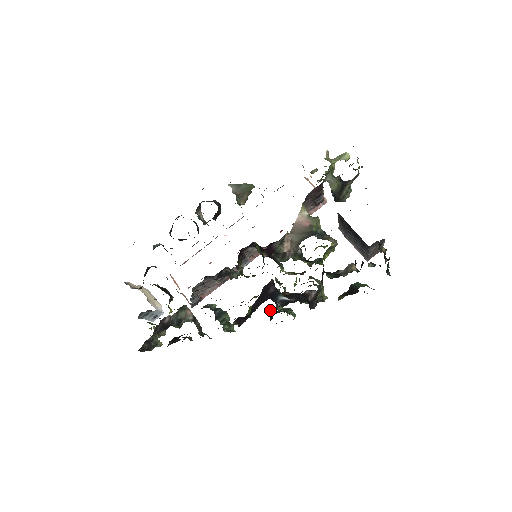
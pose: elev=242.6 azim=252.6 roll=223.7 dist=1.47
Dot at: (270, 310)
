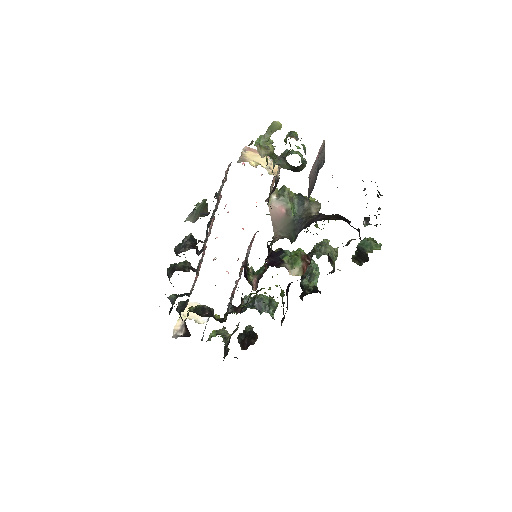
Dot at: occluded
